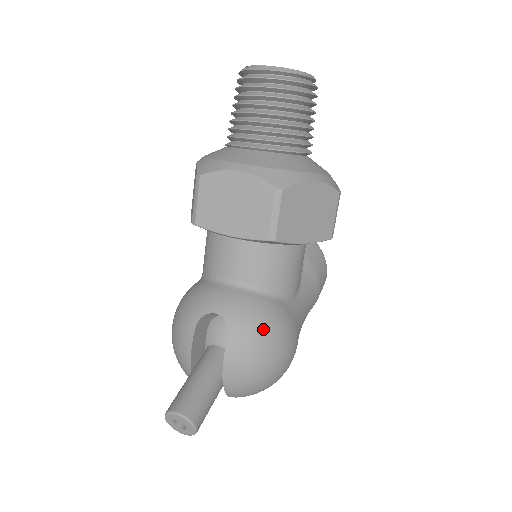
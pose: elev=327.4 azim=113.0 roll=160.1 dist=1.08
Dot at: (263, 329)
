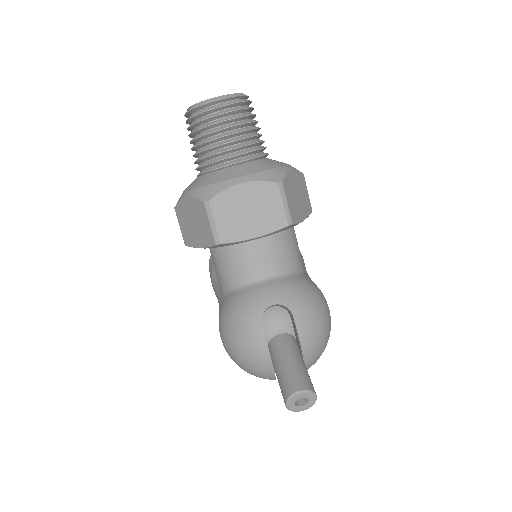
Dot at: (311, 298)
